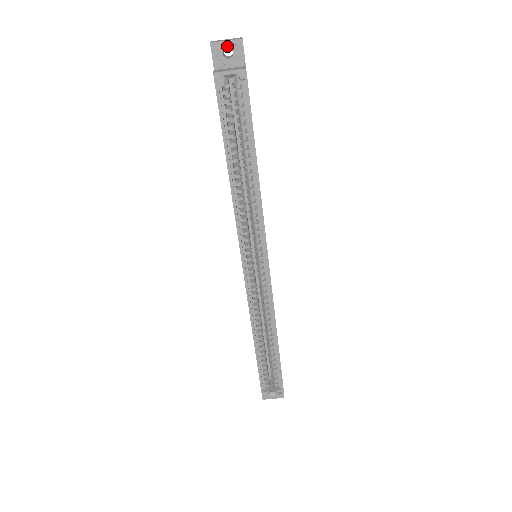
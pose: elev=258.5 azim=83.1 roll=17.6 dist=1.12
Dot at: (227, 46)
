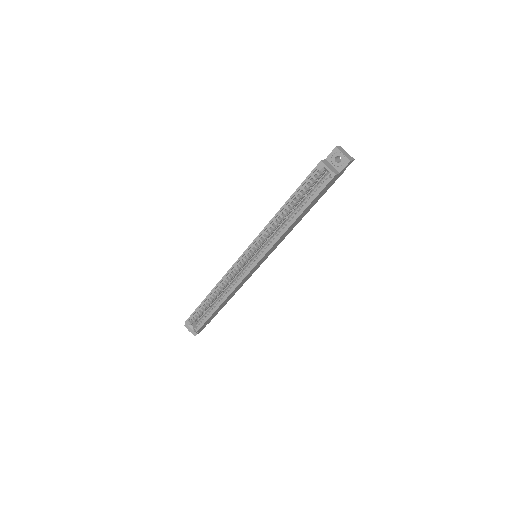
Dot at: (341, 156)
